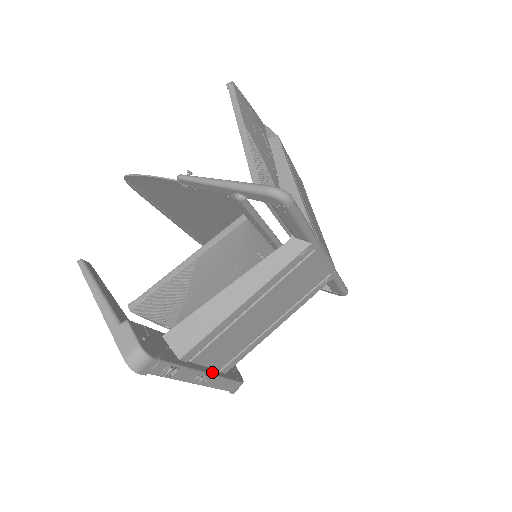
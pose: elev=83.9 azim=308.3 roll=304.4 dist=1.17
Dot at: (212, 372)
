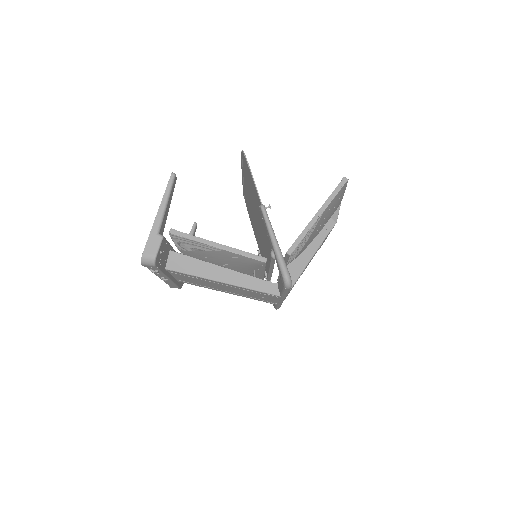
Dot at: (173, 279)
